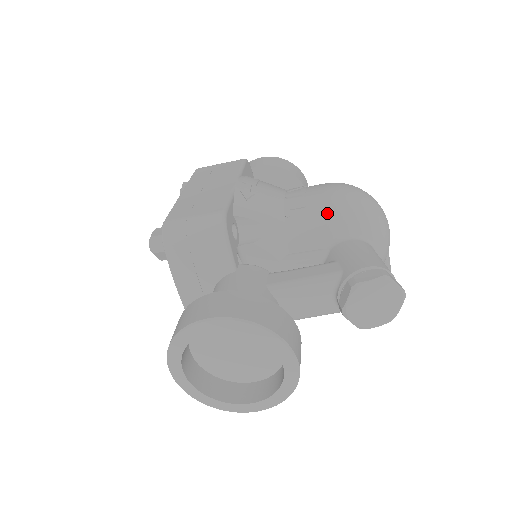
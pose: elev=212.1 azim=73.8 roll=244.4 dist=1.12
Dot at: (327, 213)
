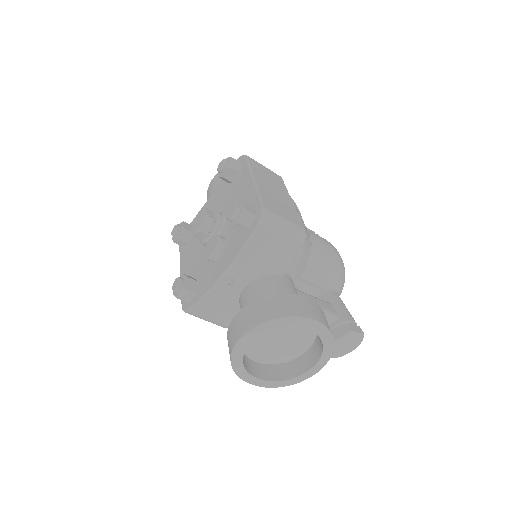
Dot at: (333, 266)
